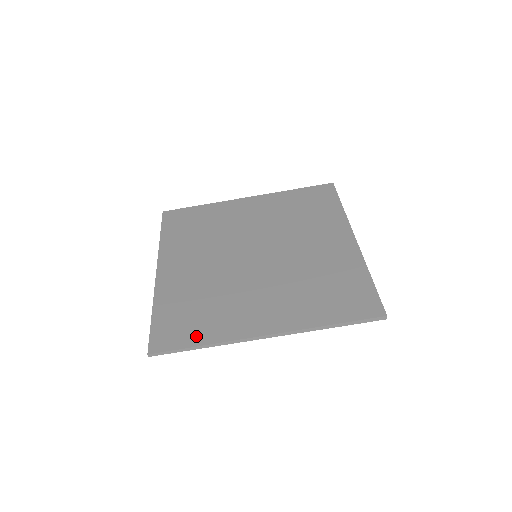
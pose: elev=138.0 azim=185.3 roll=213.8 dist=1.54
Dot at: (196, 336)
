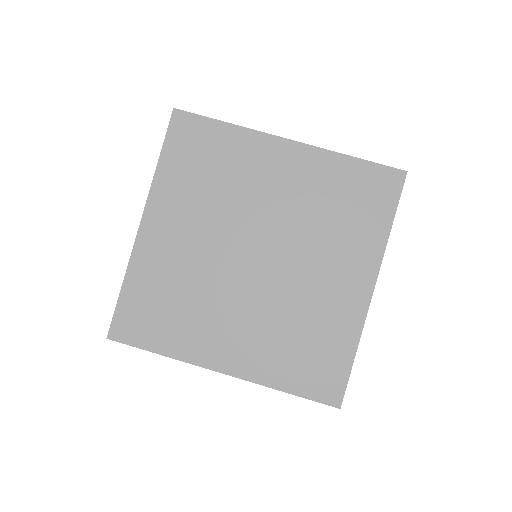
Dot at: (157, 340)
